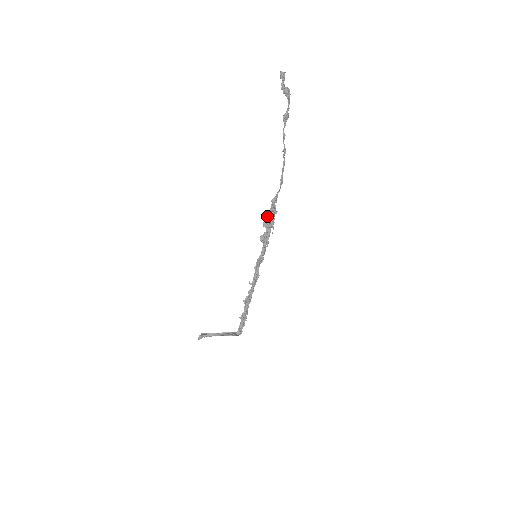
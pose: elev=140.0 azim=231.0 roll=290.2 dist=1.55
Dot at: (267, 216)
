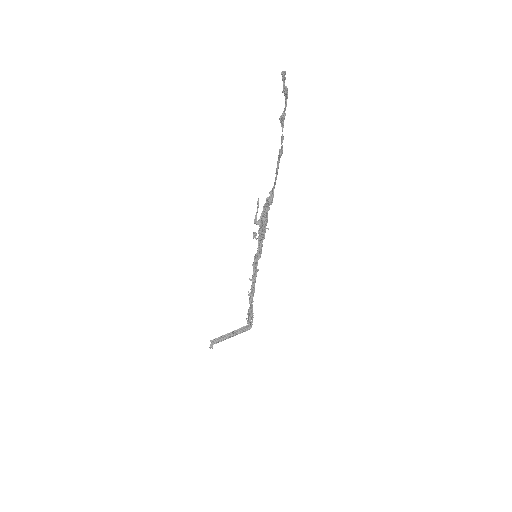
Dot at: (256, 212)
